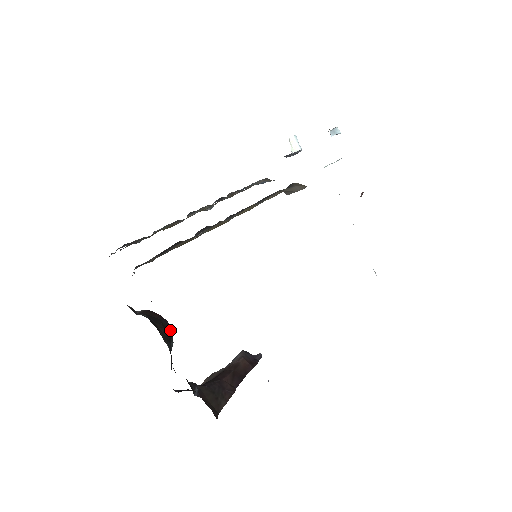
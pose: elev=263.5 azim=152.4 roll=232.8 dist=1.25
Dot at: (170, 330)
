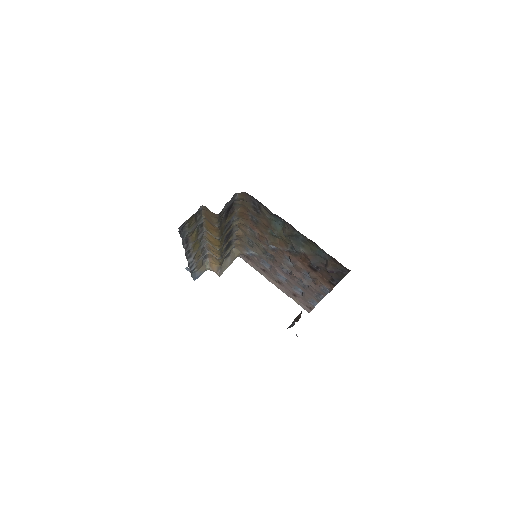
Dot at: occluded
